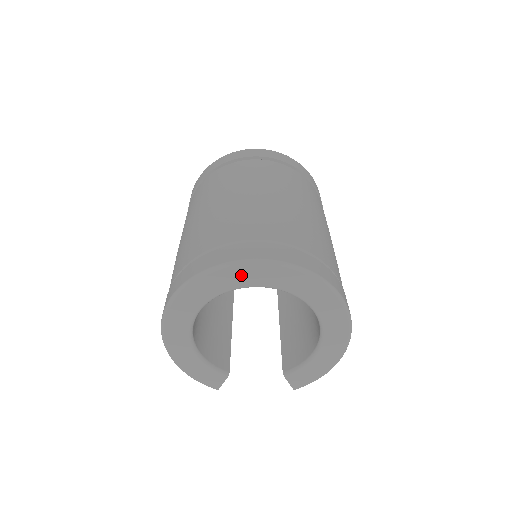
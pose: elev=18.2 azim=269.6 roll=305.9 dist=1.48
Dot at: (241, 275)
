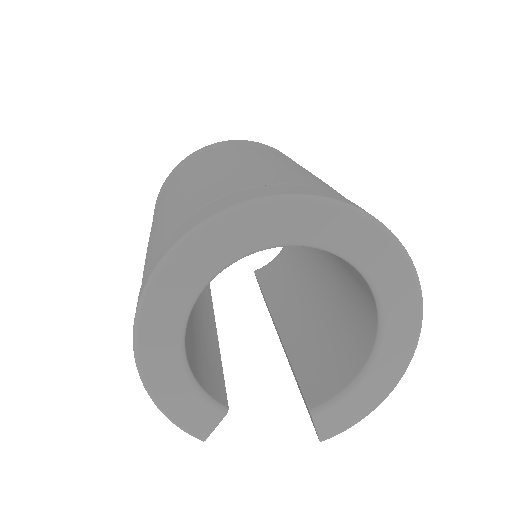
Dot at: (287, 220)
